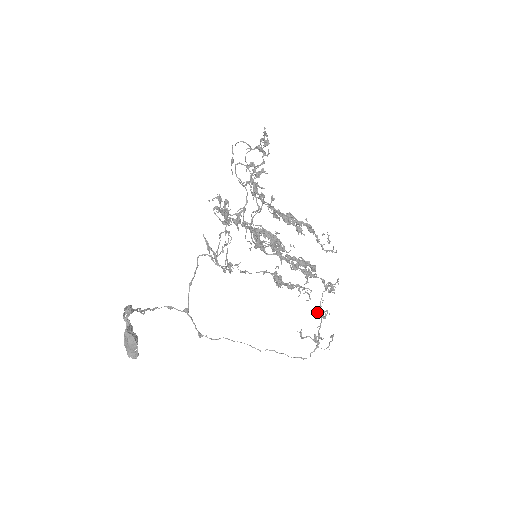
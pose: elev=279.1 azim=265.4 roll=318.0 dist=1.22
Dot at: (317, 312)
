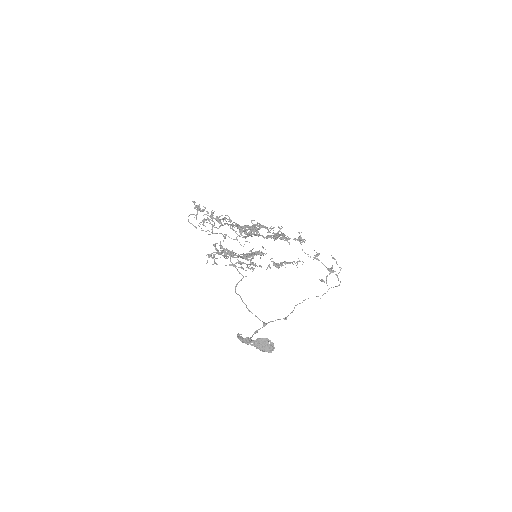
Dot at: occluded
